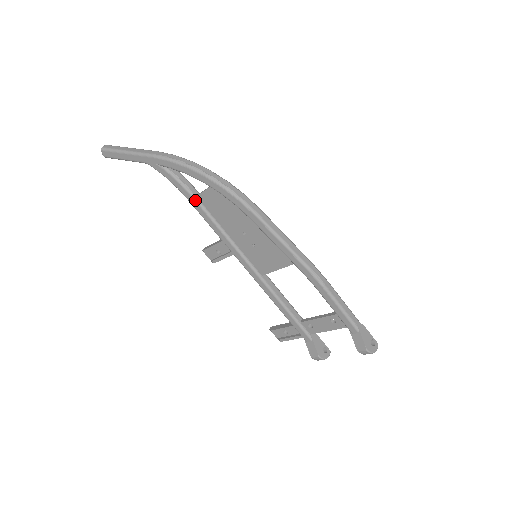
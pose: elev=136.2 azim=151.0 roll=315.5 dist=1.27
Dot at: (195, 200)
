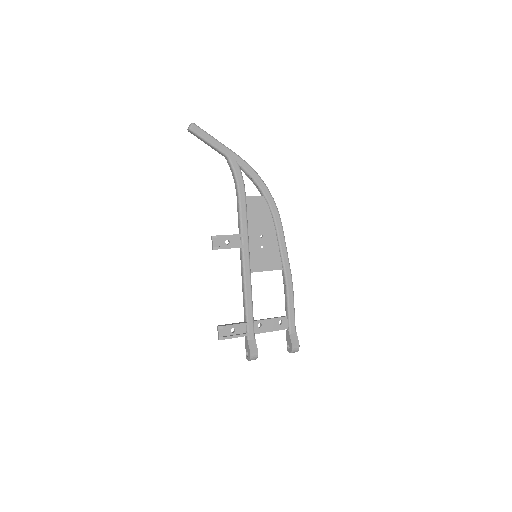
Dot at: (245, 197)
